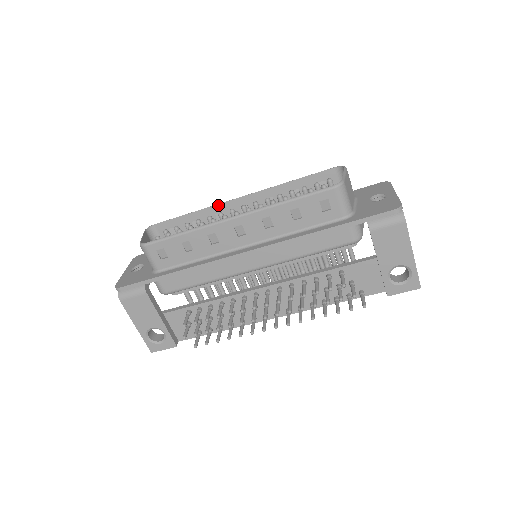
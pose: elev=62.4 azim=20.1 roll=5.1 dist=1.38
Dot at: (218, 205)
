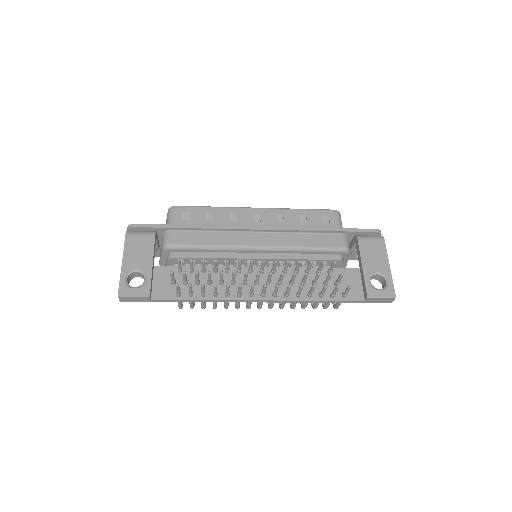
Dot at: occluded
